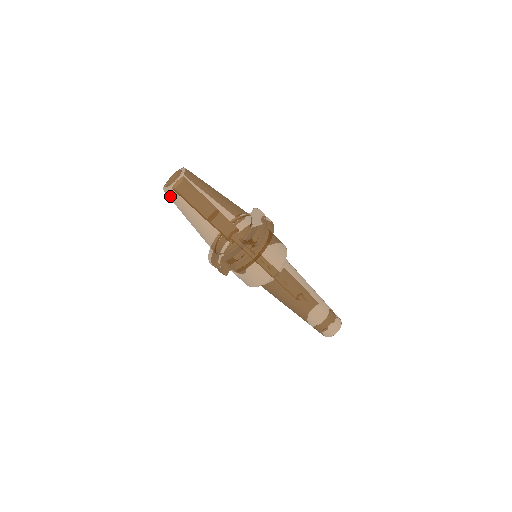
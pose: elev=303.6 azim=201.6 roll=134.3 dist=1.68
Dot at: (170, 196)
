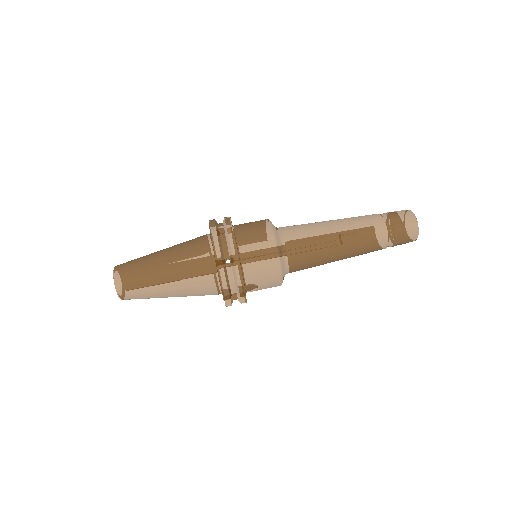
Dot at: (130, 299)
